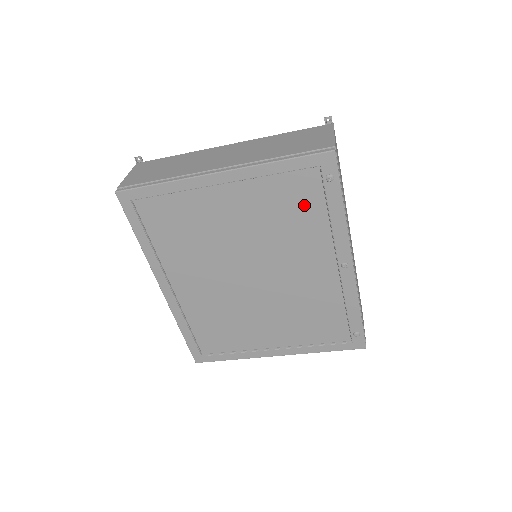
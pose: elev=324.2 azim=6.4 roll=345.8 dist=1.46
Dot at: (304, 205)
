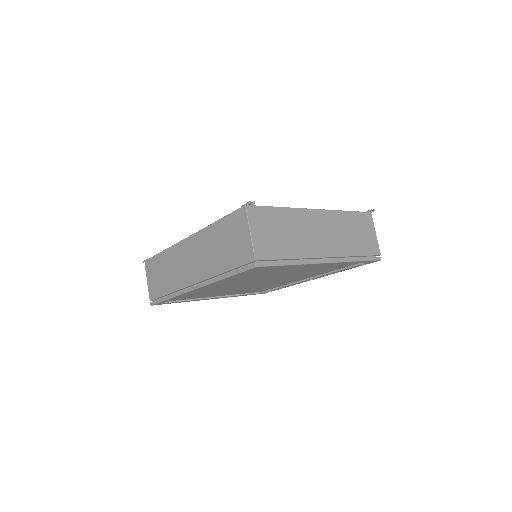
Dot at: (335, 268)
